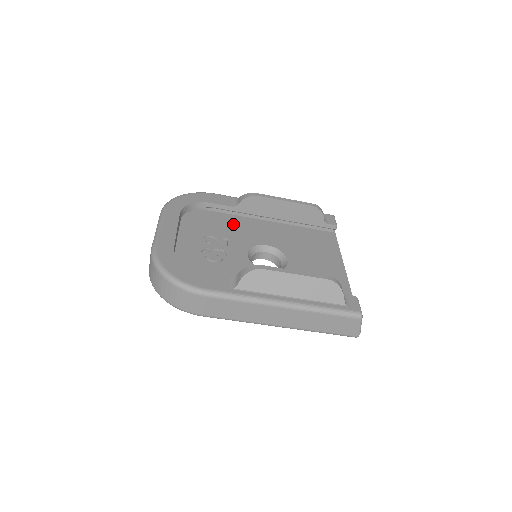
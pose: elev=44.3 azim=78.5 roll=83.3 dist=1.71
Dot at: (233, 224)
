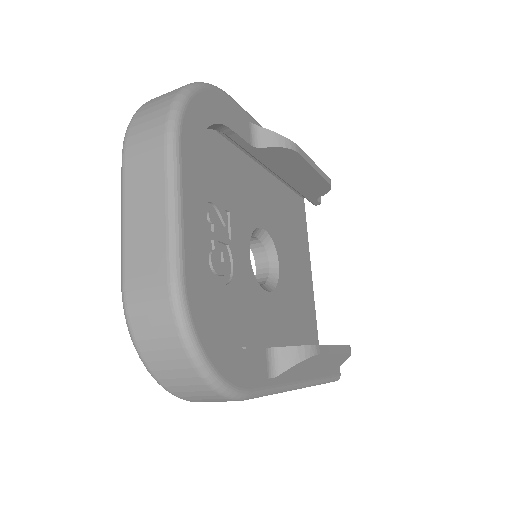
Dot at: (232, 170)
